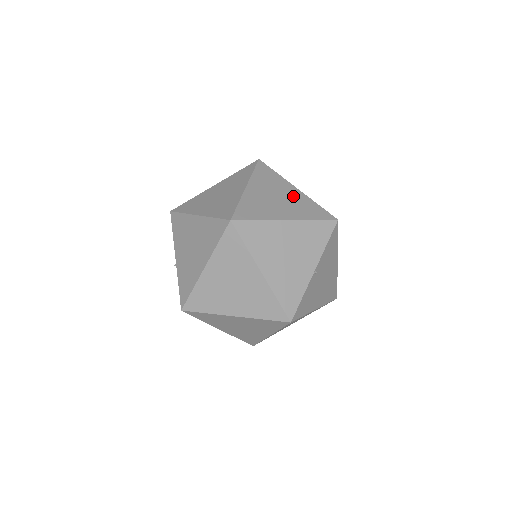
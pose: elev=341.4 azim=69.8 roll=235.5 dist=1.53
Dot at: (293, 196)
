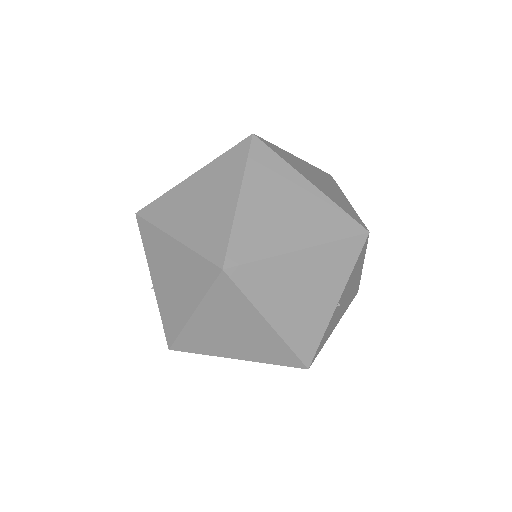
Dot at: (306, 200)
